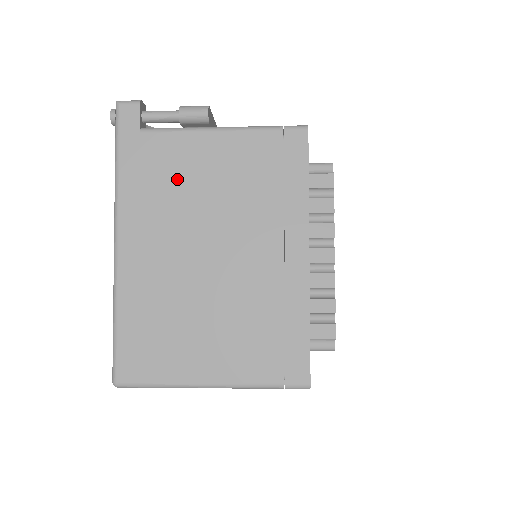
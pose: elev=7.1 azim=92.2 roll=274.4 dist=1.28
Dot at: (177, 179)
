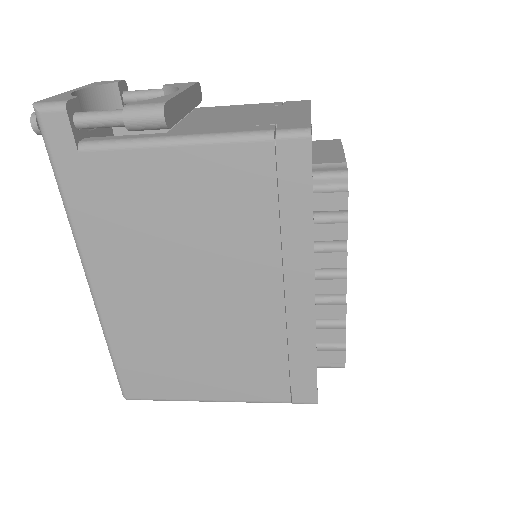
Dot at: (141, 211)
